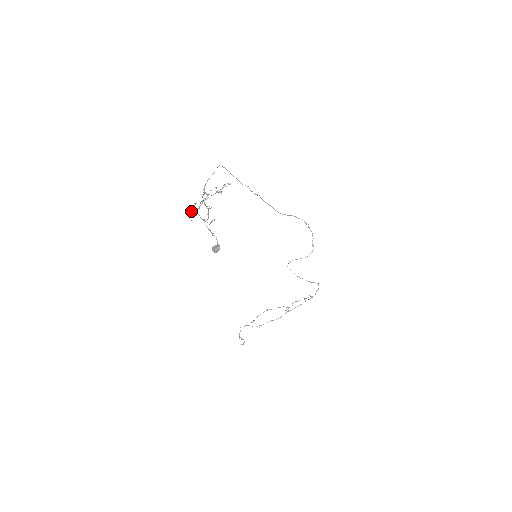
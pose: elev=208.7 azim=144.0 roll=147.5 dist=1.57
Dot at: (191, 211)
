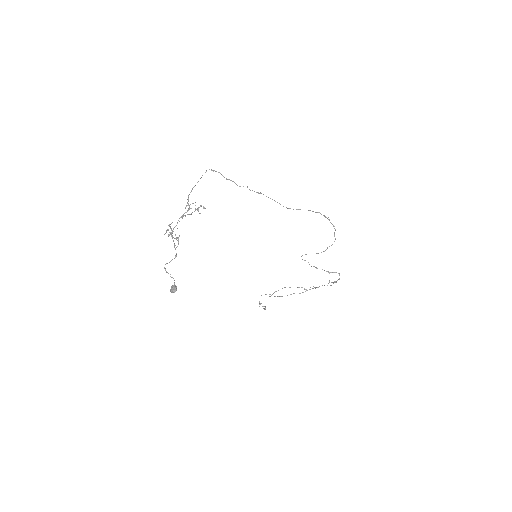
Dot at: (166, 232)
